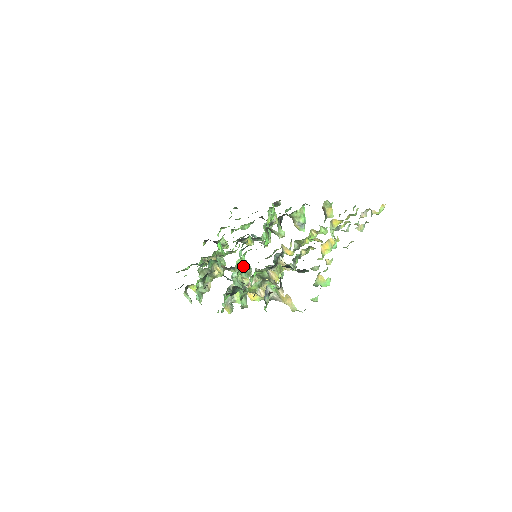
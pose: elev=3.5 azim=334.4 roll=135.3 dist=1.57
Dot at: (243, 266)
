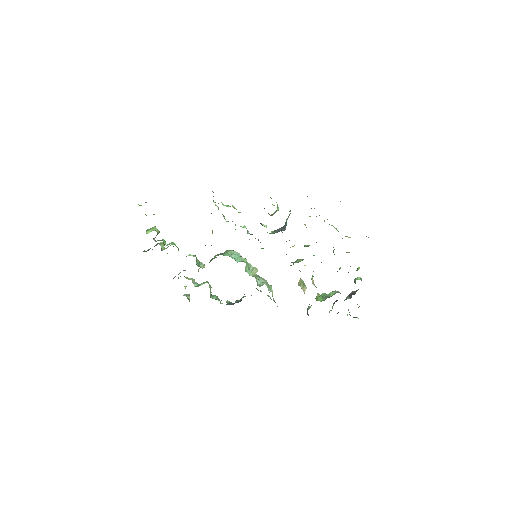
Dot at: (247, 266)
